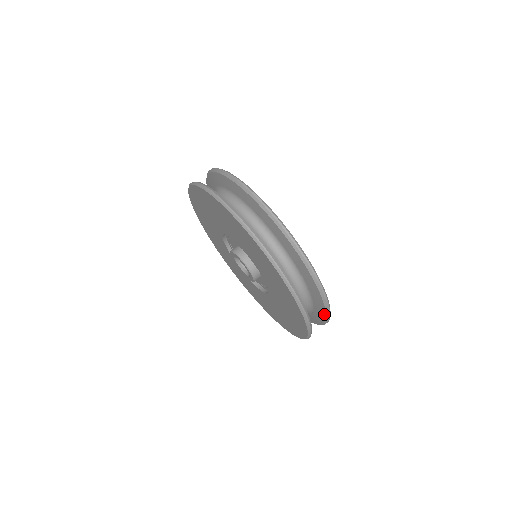
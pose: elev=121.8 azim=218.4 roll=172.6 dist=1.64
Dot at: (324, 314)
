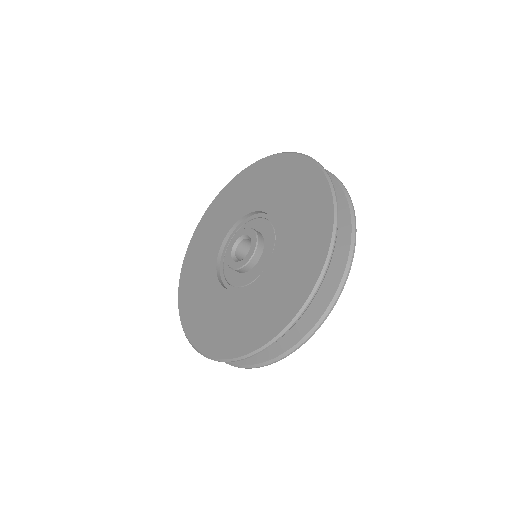
Dot at: (269, 357)
